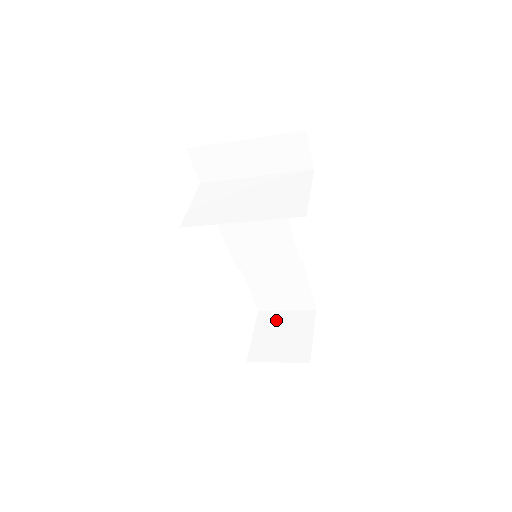
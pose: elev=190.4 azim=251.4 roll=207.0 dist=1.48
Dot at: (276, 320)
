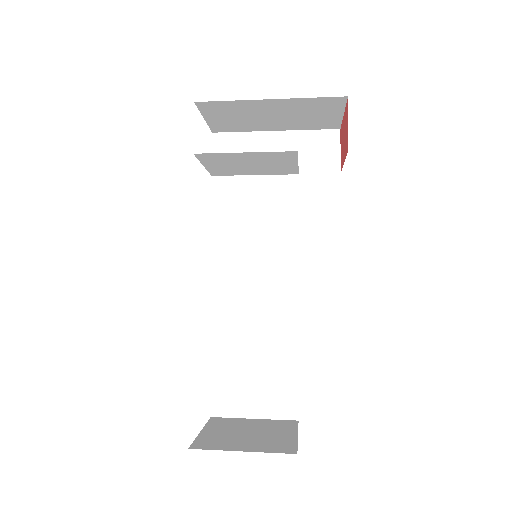
Dot at: (238, 423)
